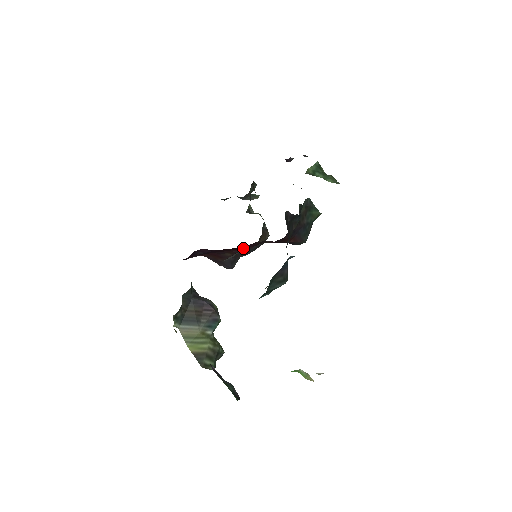
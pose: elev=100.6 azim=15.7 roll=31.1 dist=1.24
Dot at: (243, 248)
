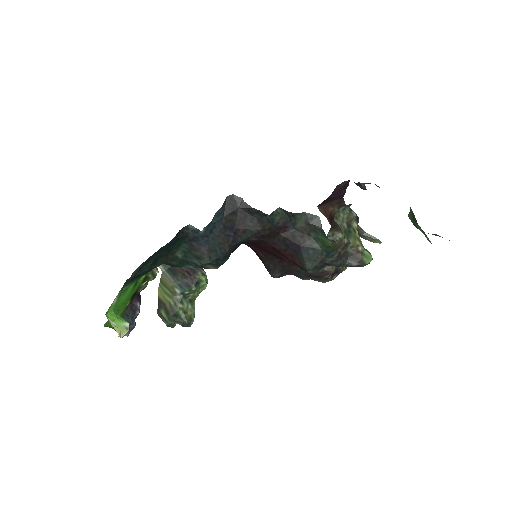
Dot at: (267, 251)
